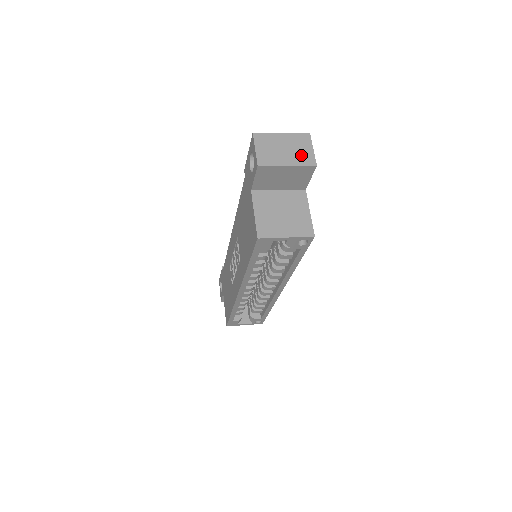
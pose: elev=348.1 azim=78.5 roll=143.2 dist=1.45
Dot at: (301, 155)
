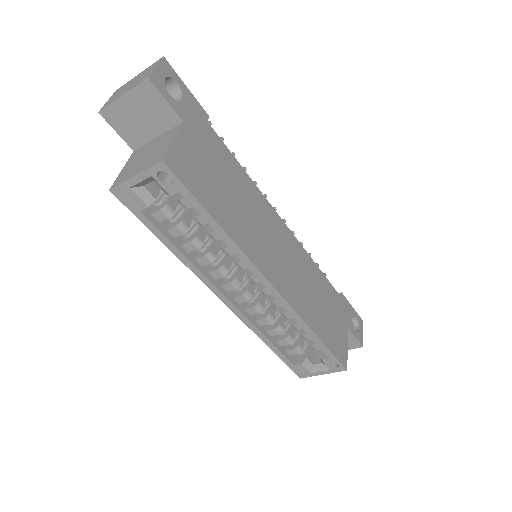
Dot at: (141, 79)
